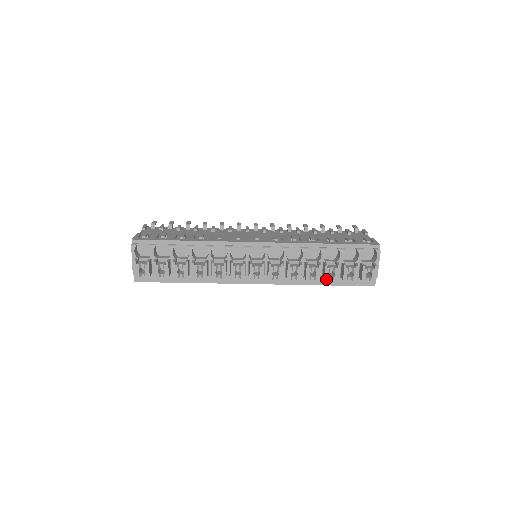
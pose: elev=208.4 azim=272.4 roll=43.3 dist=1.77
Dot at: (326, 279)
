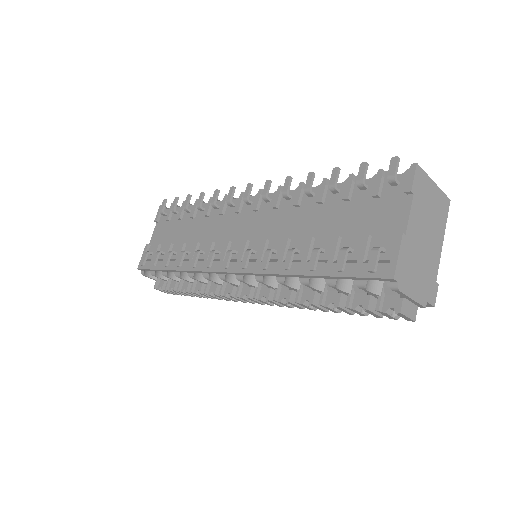
Dot at: (335, 312)
